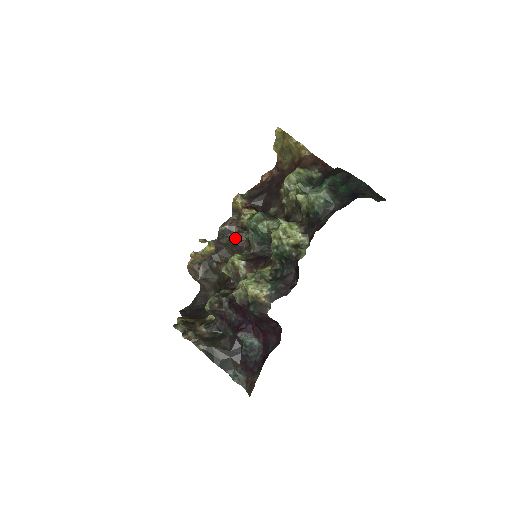
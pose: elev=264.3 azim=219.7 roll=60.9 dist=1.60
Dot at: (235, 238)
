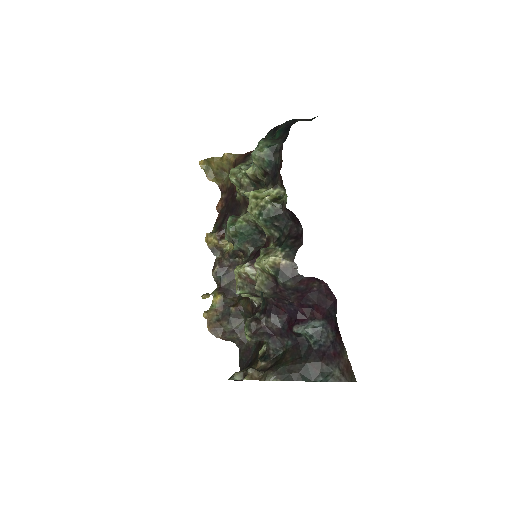
Dot at: (232, 271)
